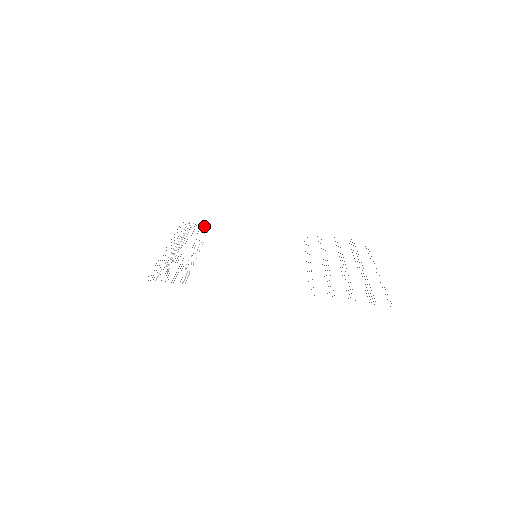
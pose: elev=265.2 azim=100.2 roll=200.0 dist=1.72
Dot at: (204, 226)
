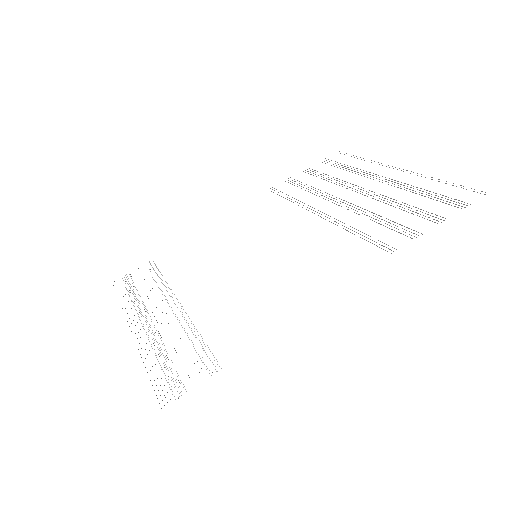
Dot at: occluded
